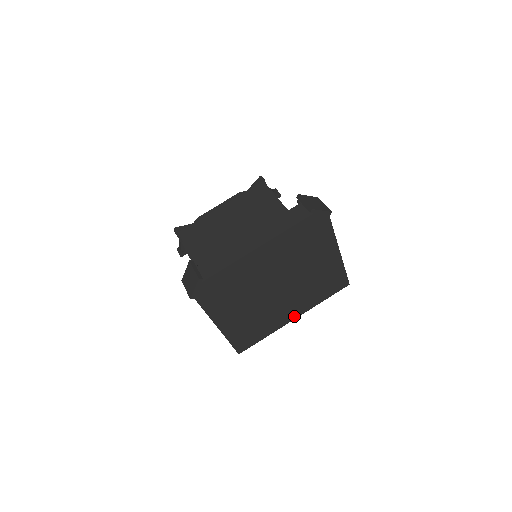
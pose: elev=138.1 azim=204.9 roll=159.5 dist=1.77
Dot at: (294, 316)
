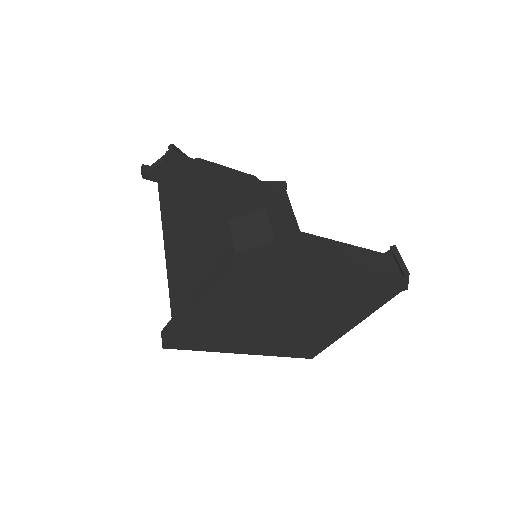
Dot at: (249, 351)
